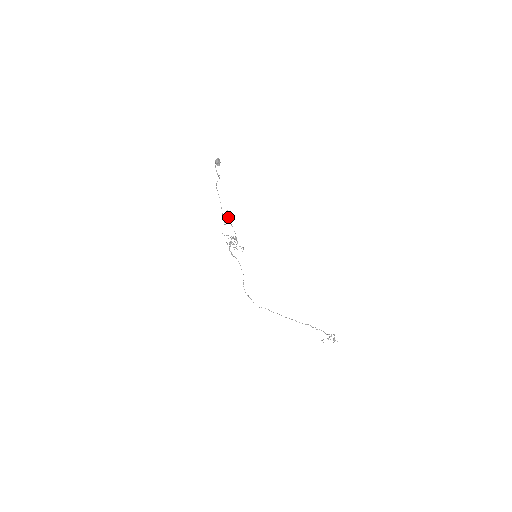
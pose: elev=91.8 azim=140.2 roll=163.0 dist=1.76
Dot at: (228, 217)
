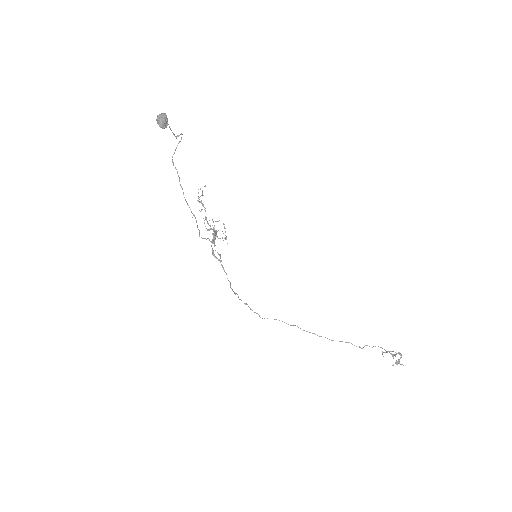
Dot at: (201, 203)
